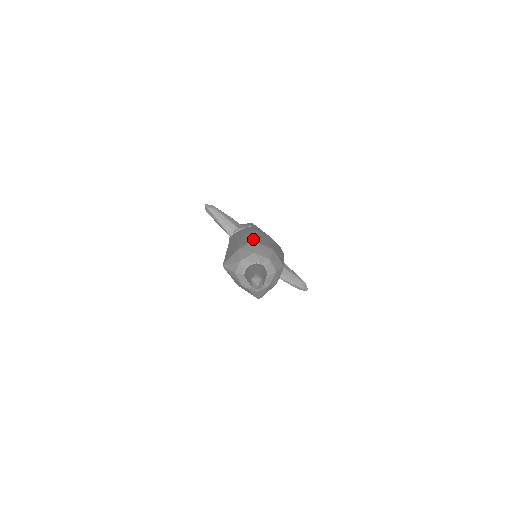
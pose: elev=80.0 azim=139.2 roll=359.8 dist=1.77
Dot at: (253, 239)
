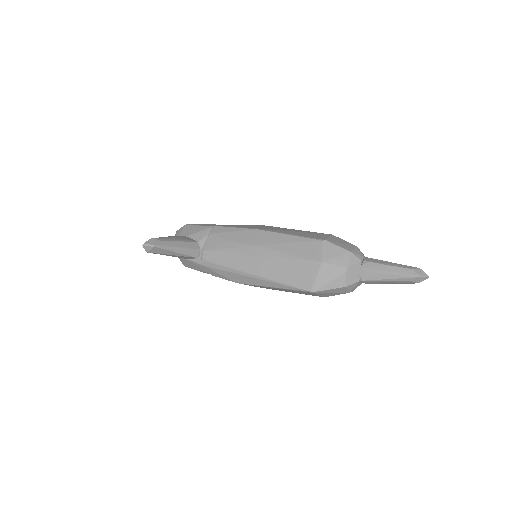
Dot at: (313, 240)
